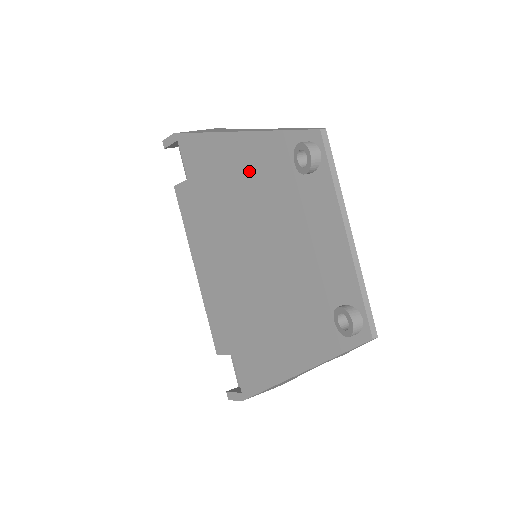
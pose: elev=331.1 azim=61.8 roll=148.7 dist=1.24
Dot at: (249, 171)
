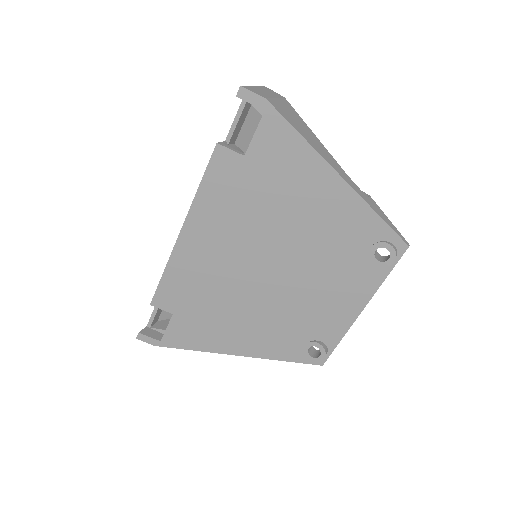
Dot at: (326, 216)
